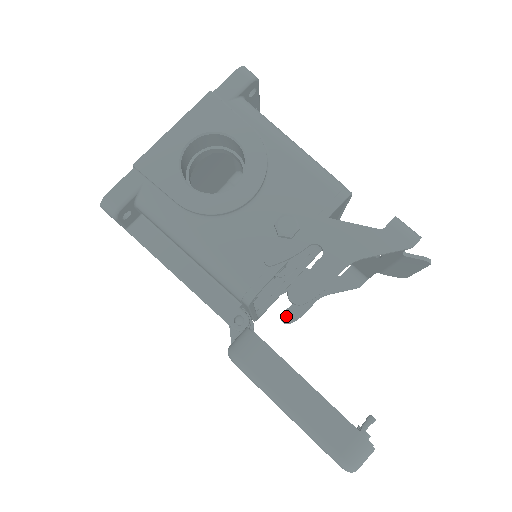
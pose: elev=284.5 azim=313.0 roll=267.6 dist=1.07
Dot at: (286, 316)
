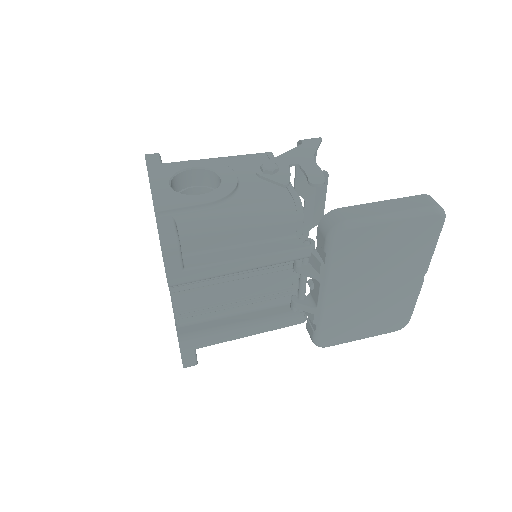
Dot at: occluded
